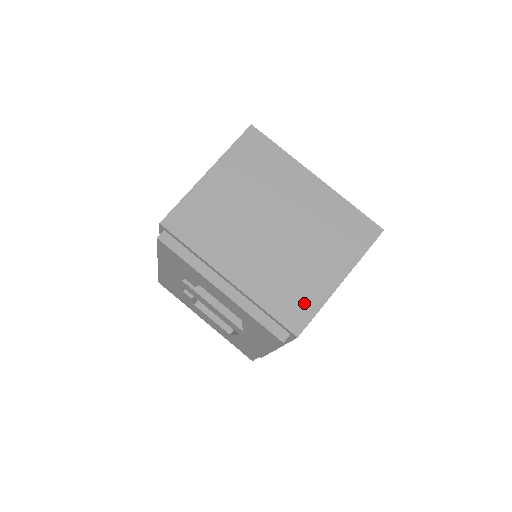
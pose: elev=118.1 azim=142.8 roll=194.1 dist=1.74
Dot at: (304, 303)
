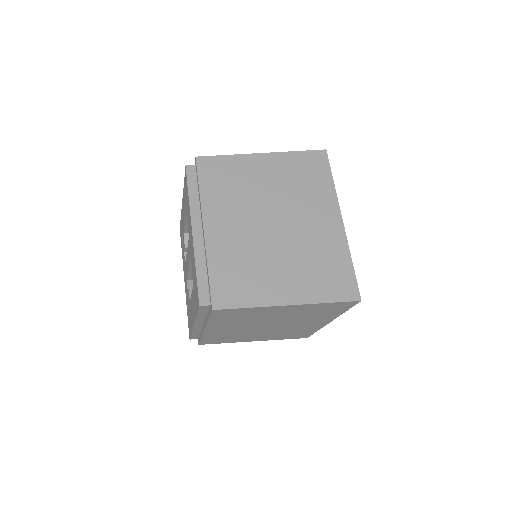
Dot at: occluded
